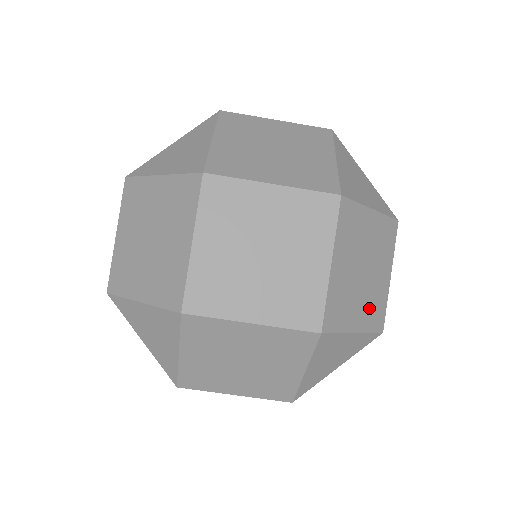
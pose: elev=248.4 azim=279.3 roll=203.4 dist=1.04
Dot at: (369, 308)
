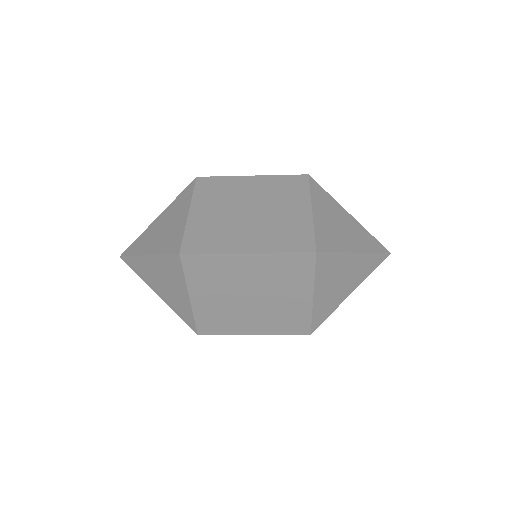
Dot at: occluded
